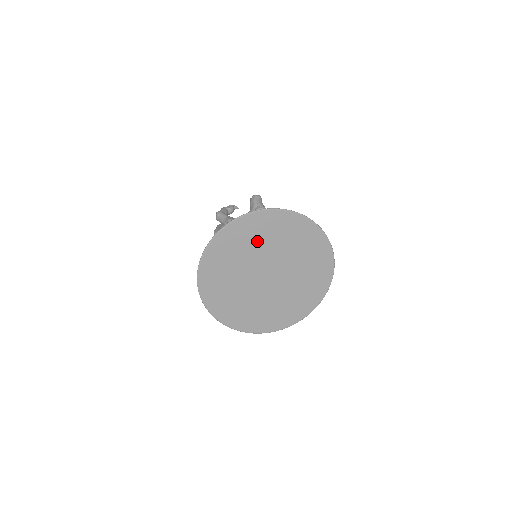
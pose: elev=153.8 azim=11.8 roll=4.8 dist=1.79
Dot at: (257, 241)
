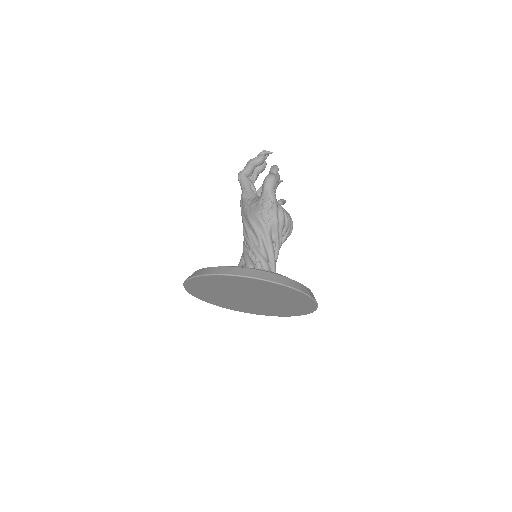
Dot at: (229, 286)
